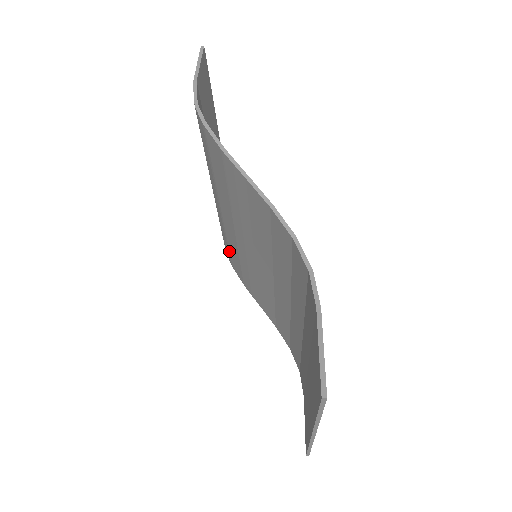
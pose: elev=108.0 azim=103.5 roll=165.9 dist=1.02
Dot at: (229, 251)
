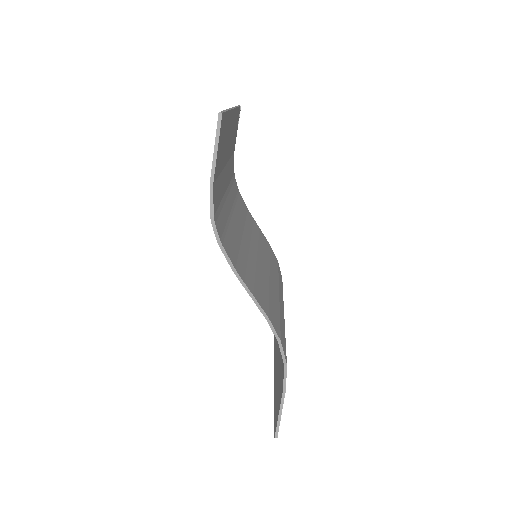
Dot at: occluded
